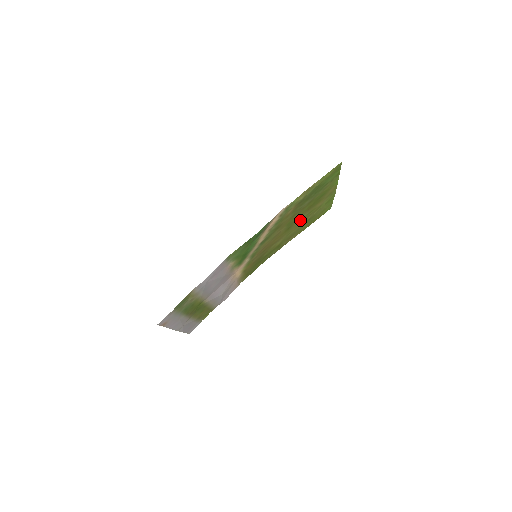
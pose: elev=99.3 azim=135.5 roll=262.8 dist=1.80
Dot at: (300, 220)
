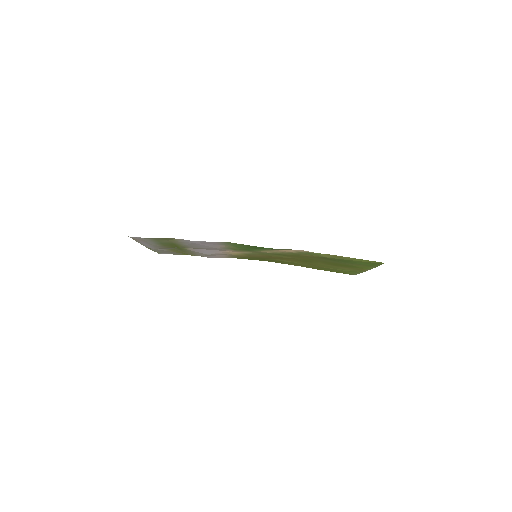
Dot at: (317, 264)
